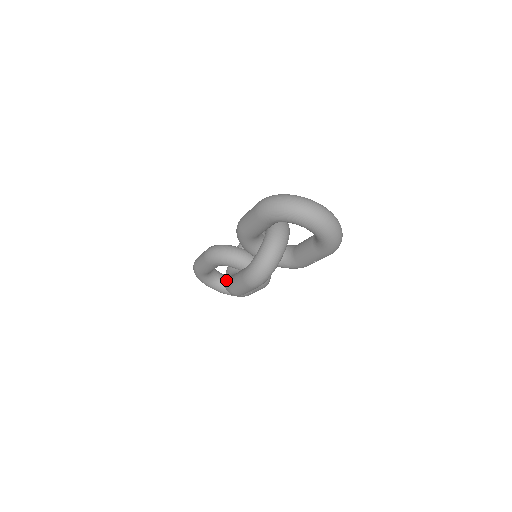
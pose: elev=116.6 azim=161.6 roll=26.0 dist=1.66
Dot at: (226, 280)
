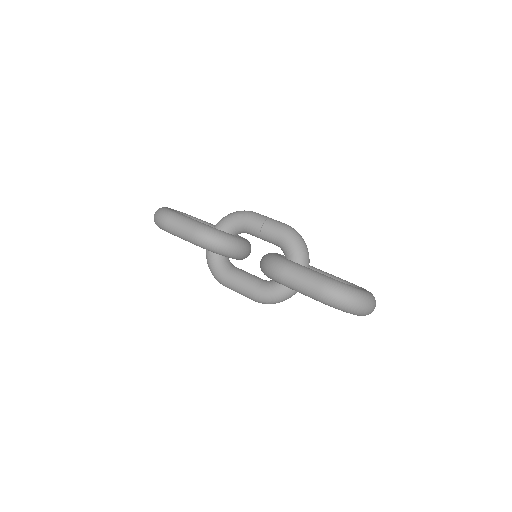
Dot at: (217, 269)
